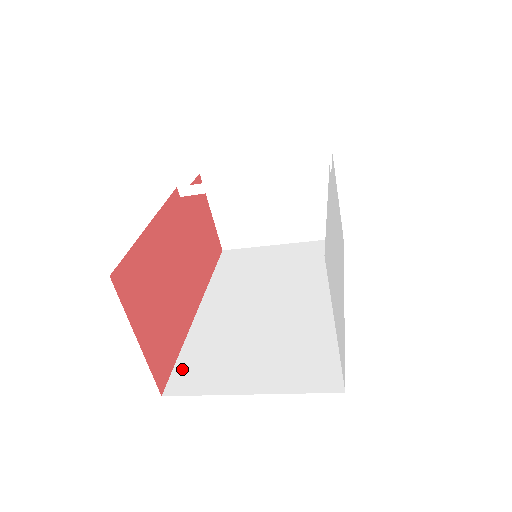
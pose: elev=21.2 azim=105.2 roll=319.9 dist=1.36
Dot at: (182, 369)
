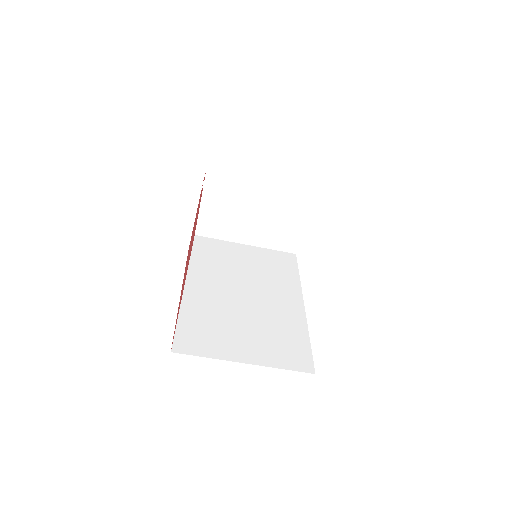
Dot at: (184, 333)
